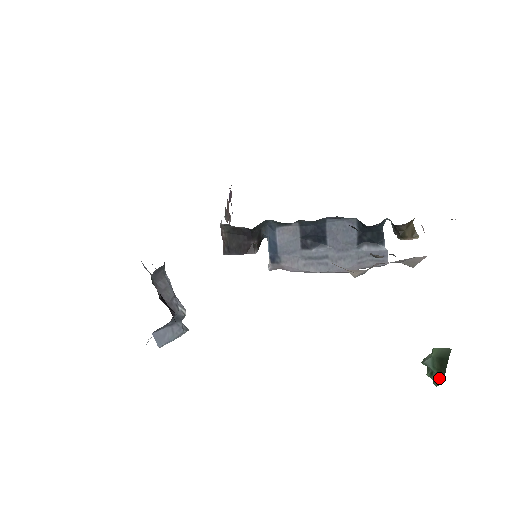
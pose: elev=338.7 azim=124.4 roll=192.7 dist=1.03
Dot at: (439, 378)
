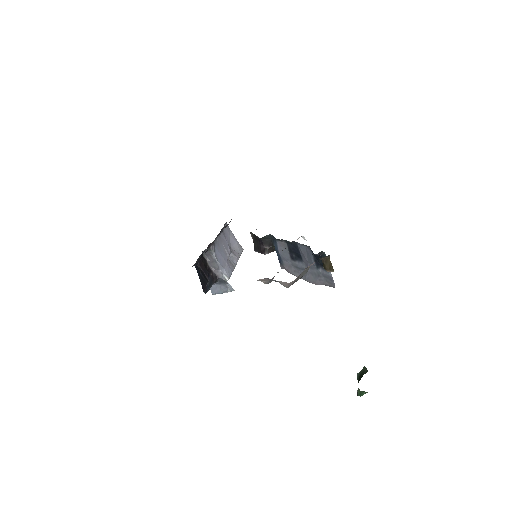
Dot at: (358, 390)
